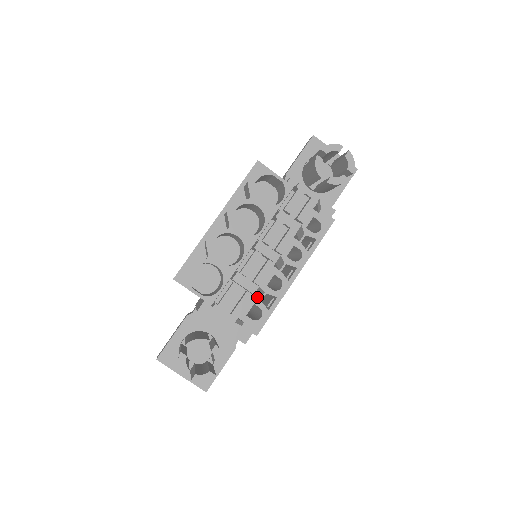
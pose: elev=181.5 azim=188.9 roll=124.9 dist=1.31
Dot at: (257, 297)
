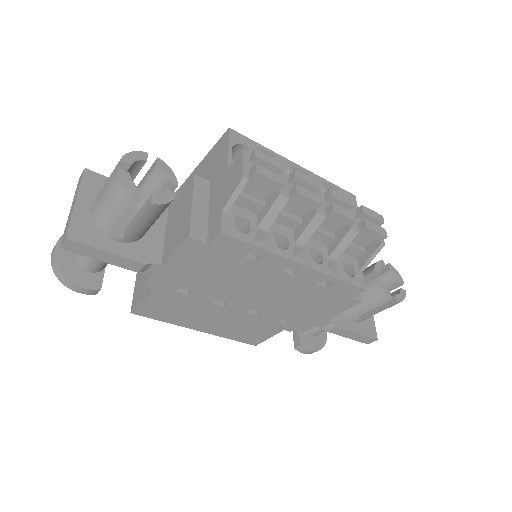
Dot at: (267, 213)
